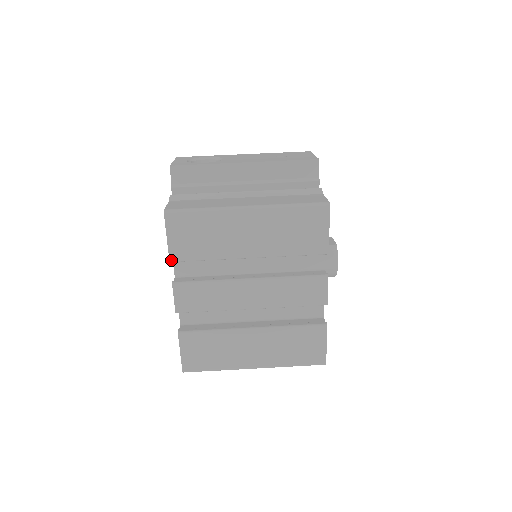
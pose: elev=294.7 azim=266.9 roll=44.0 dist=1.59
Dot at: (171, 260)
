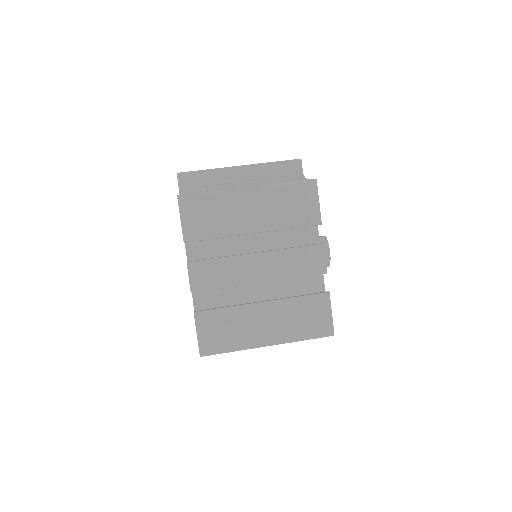
Dot at: (185, 240)
